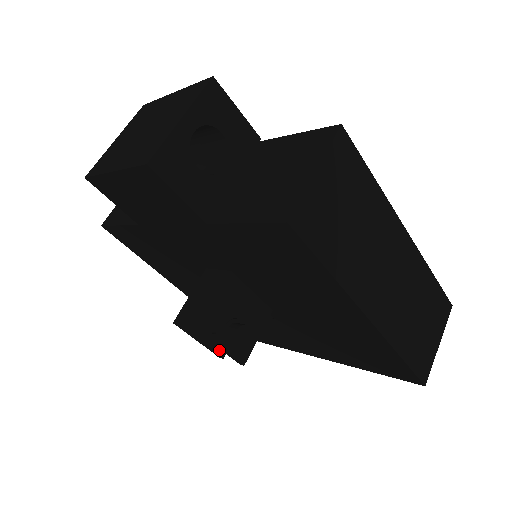
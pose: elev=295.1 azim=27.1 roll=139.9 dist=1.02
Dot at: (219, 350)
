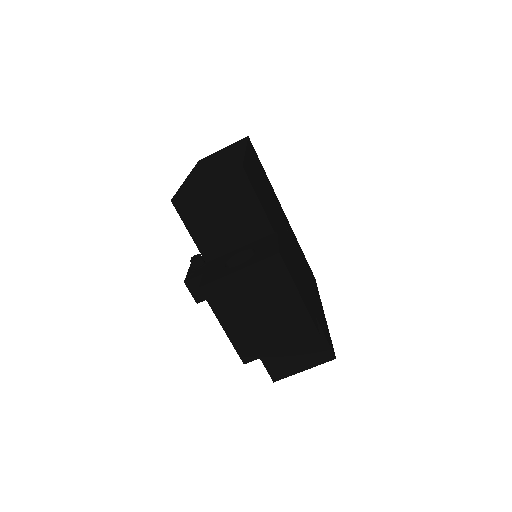
Dot at: occluded
